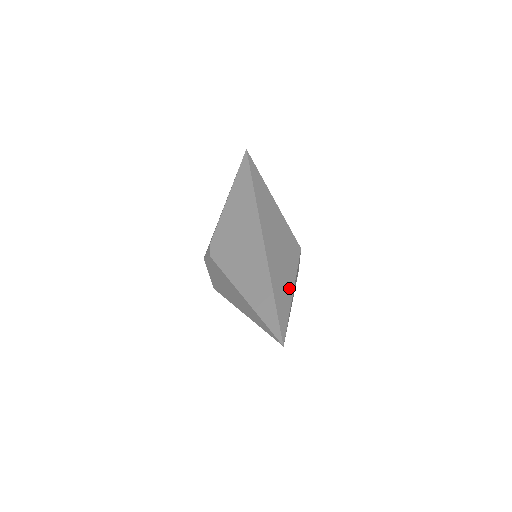
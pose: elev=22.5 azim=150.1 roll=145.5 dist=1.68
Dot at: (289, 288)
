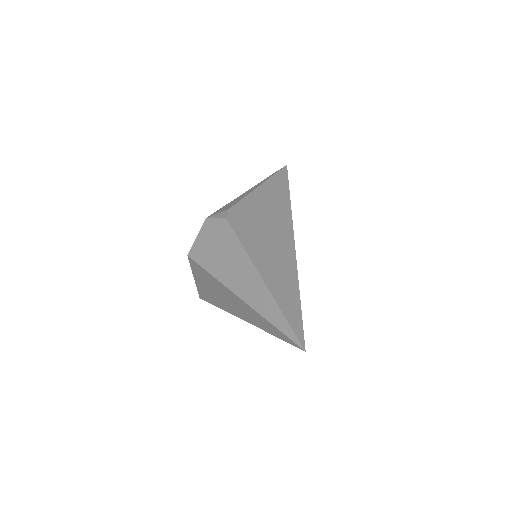
Dot at: occluded
